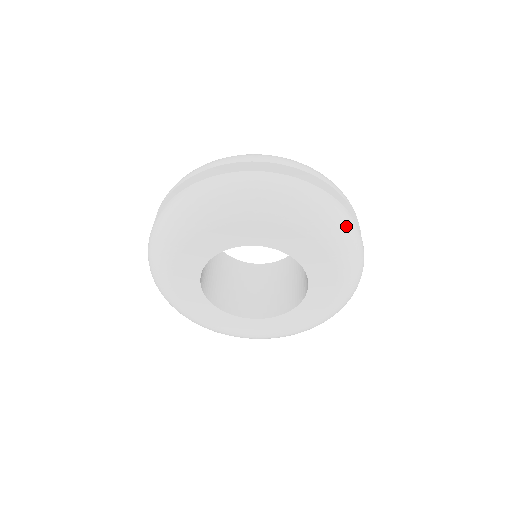
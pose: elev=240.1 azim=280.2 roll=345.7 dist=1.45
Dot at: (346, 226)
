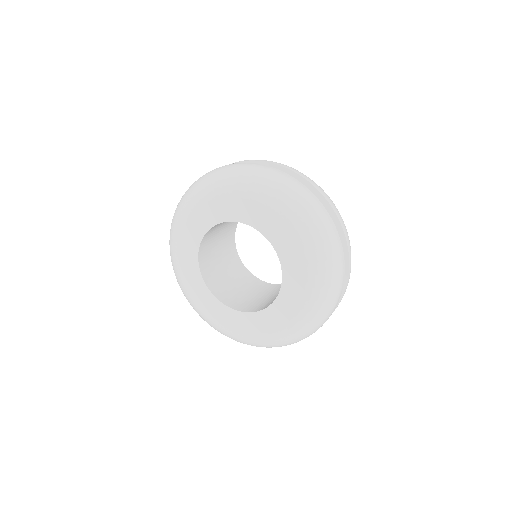
Dot at: (332, 299)
